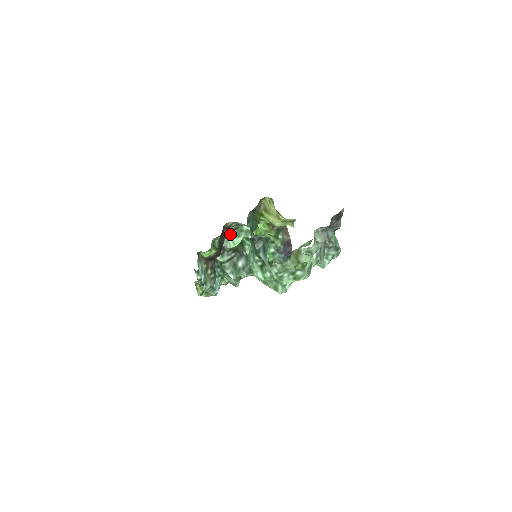
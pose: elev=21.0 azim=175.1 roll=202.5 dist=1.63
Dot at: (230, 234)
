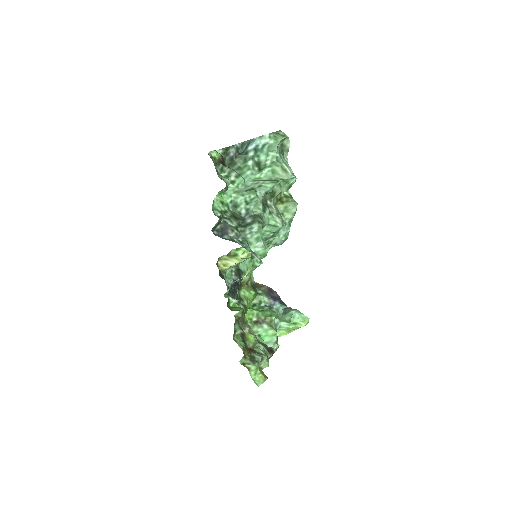
Dot at: (218, 175)
